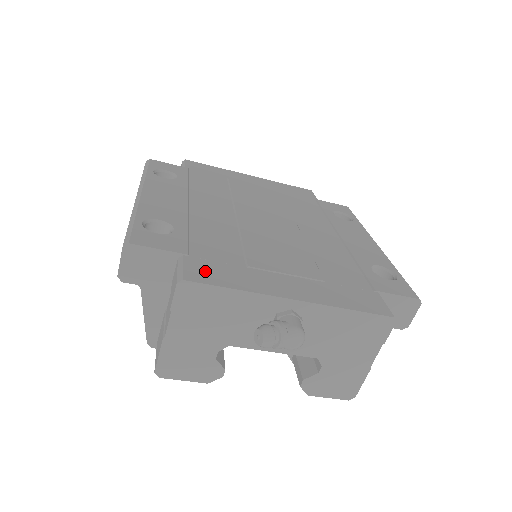
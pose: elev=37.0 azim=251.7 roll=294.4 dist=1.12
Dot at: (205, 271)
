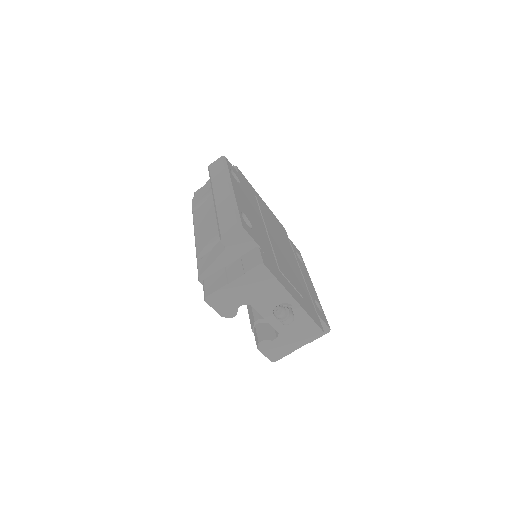
Dot at: (268, 263)
